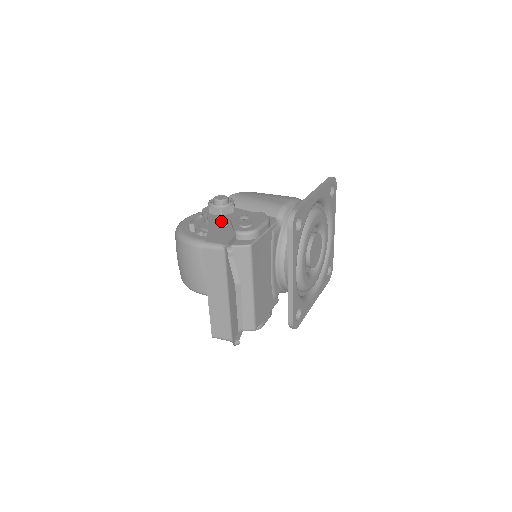
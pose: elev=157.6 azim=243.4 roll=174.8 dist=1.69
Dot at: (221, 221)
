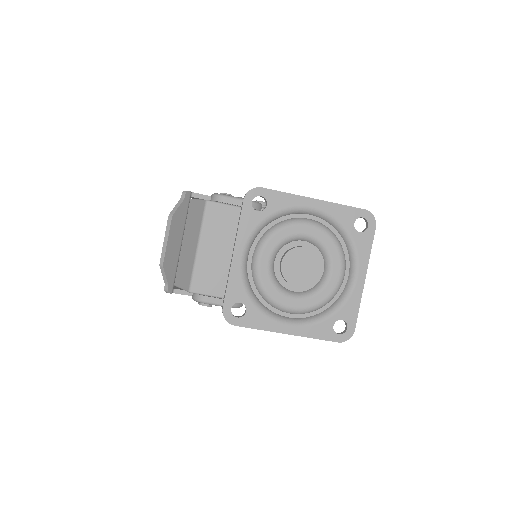
Dot at: occluded
